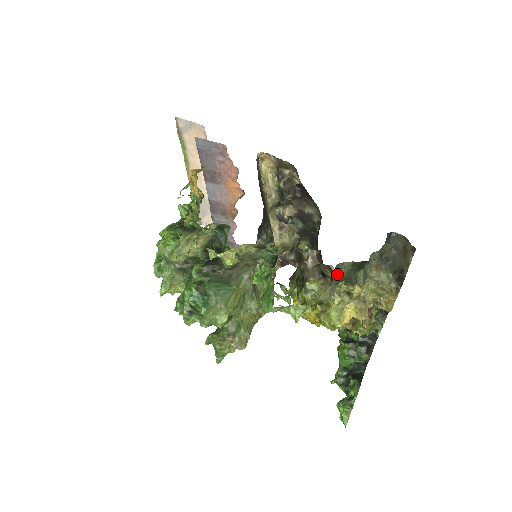
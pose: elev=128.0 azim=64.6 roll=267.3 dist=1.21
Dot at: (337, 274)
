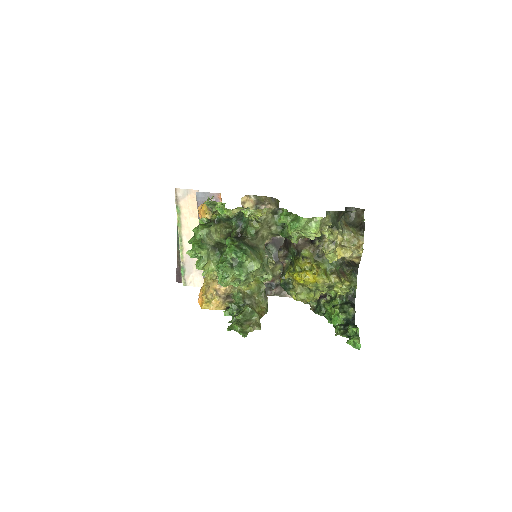
Dot at: occluded
